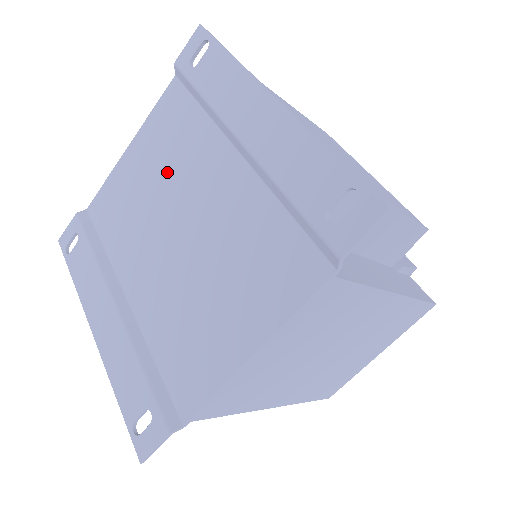
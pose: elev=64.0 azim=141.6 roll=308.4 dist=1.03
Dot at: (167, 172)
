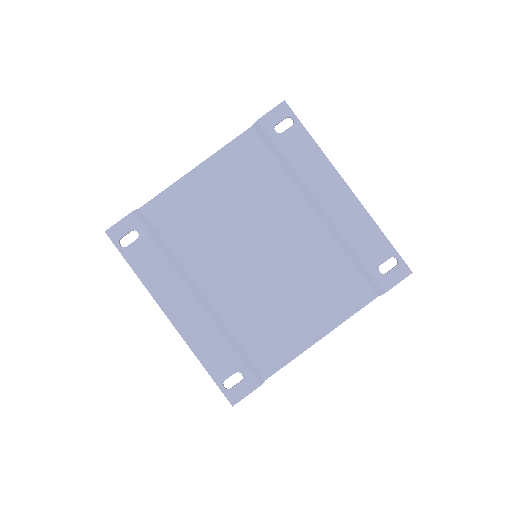
Dot at: (245, 204)
